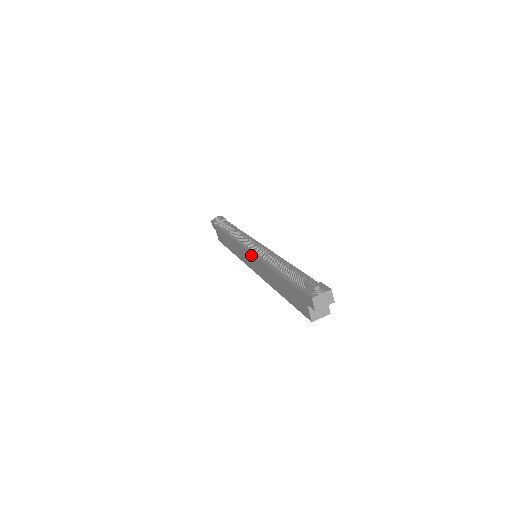
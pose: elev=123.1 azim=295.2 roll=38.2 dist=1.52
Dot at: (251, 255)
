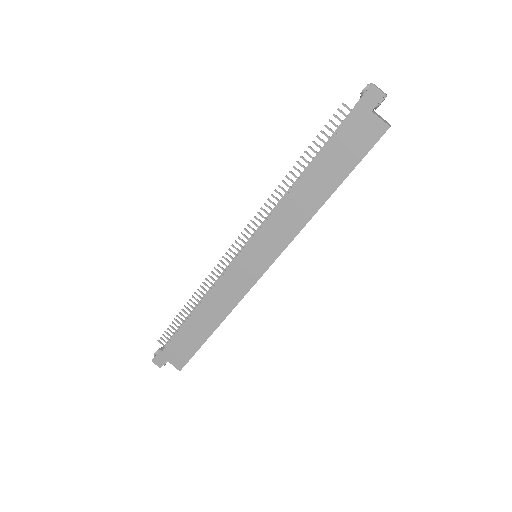
Dot at: (254, 241)
